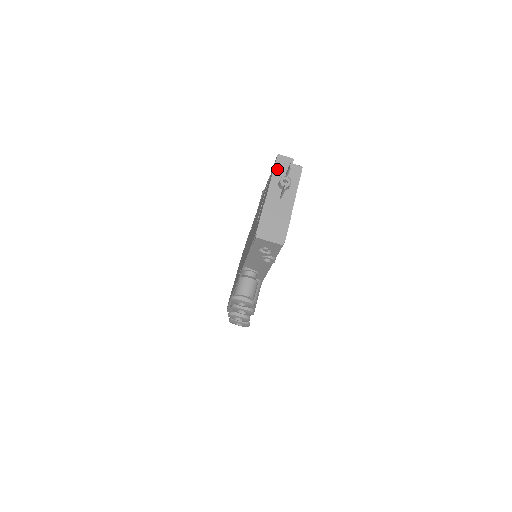
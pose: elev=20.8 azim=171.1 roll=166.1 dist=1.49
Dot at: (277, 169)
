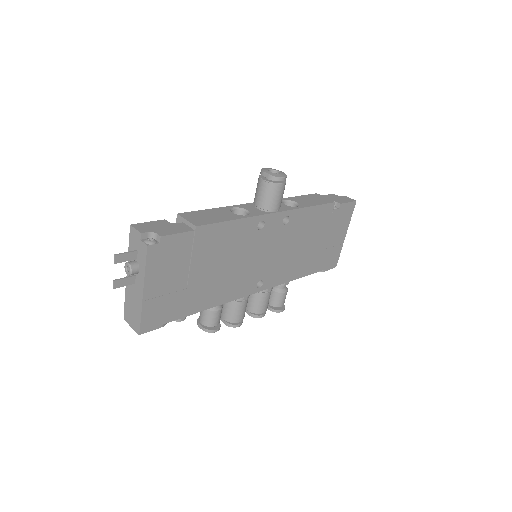
Dot at: (131, 245)
